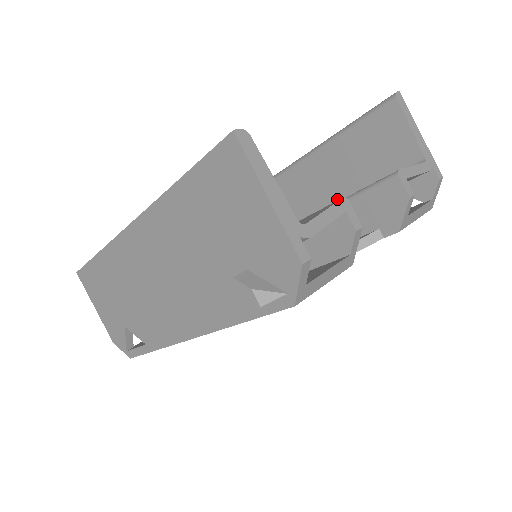
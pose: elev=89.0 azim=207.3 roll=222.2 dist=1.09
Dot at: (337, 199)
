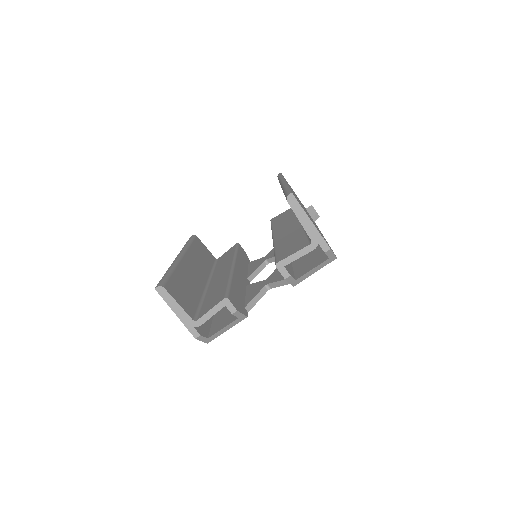
Dot at: occluded
